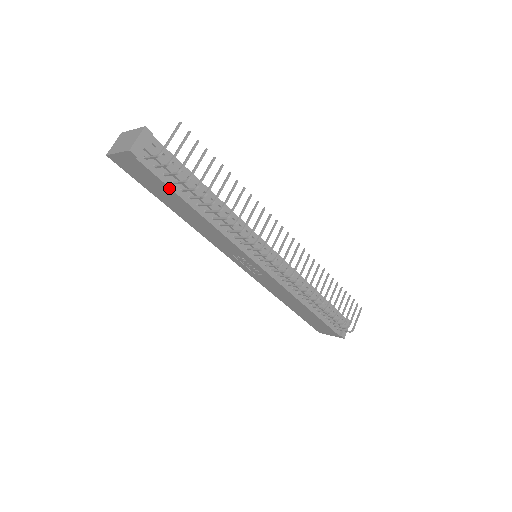
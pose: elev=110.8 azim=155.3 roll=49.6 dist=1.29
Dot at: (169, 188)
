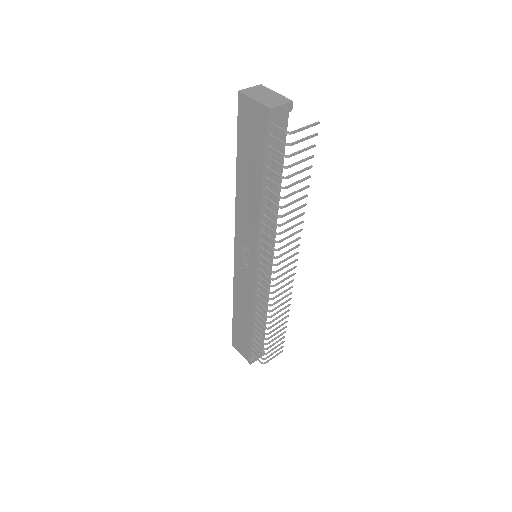
Dot at: (263, 159)
